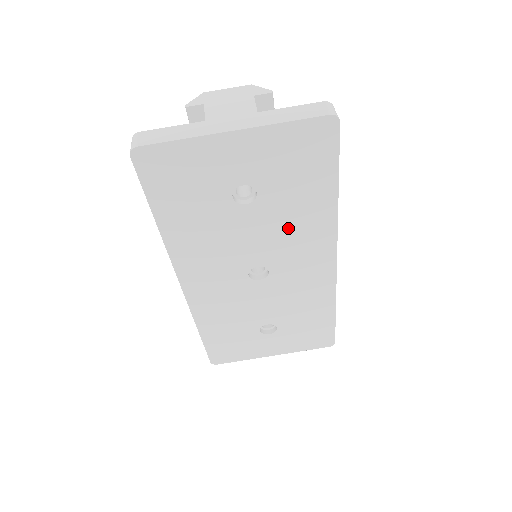
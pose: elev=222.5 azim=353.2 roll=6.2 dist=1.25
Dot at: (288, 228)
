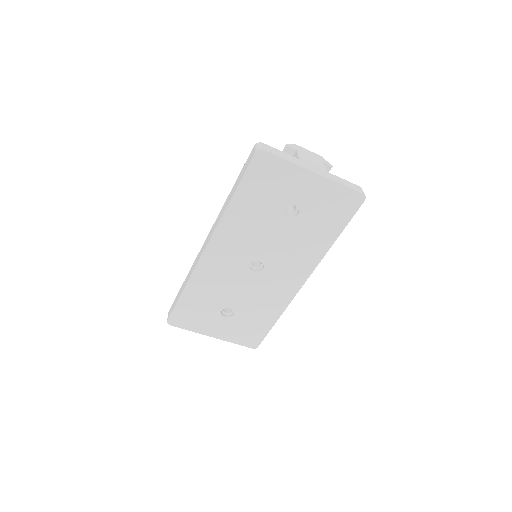
Dot at: (296, 245)
